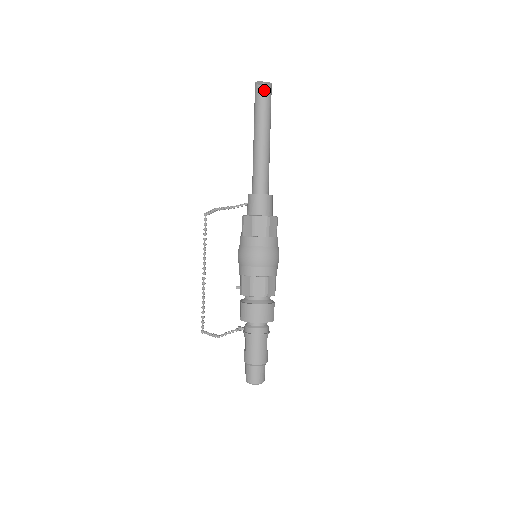
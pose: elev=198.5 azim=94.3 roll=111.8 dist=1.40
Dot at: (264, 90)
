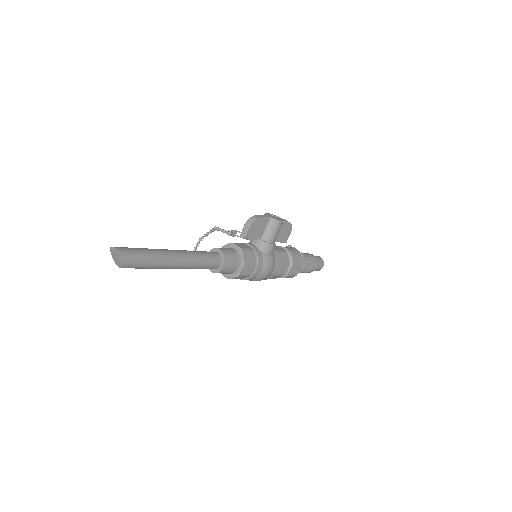
Dot at: occluded
